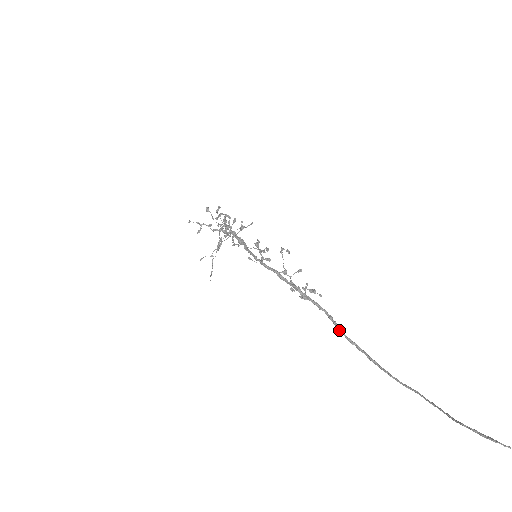
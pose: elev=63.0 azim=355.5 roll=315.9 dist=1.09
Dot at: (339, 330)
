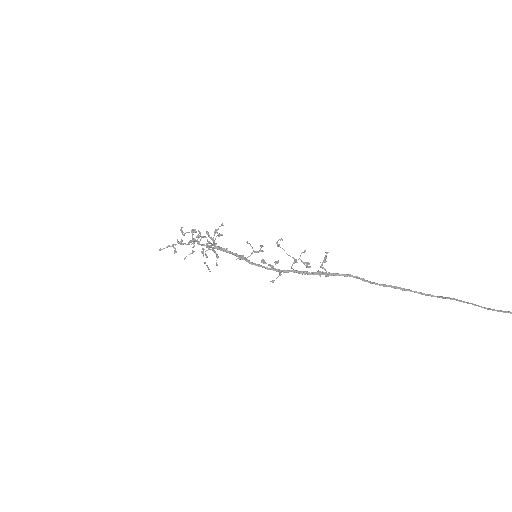
Dot at: occluded
